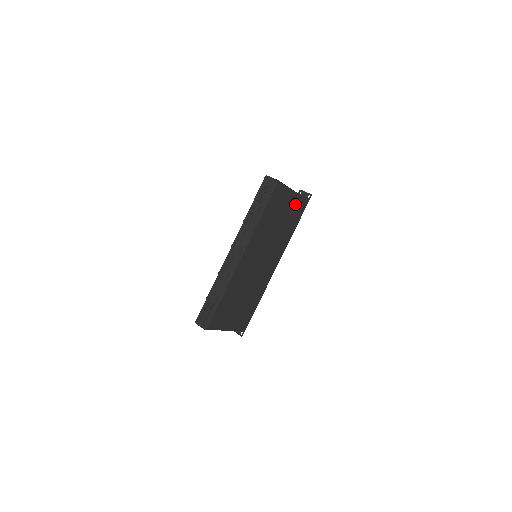
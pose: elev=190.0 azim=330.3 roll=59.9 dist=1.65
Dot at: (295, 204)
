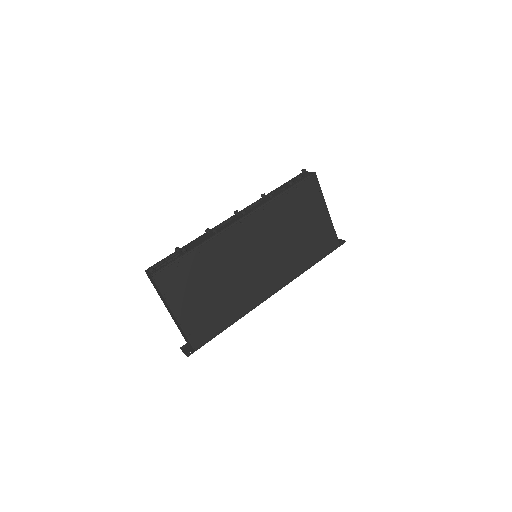
Dot at: (324, 229)
